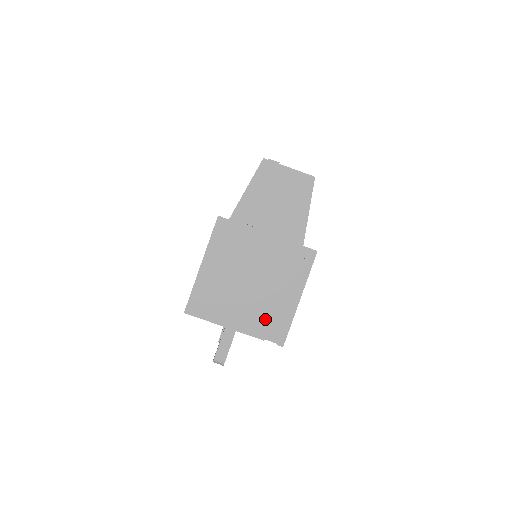
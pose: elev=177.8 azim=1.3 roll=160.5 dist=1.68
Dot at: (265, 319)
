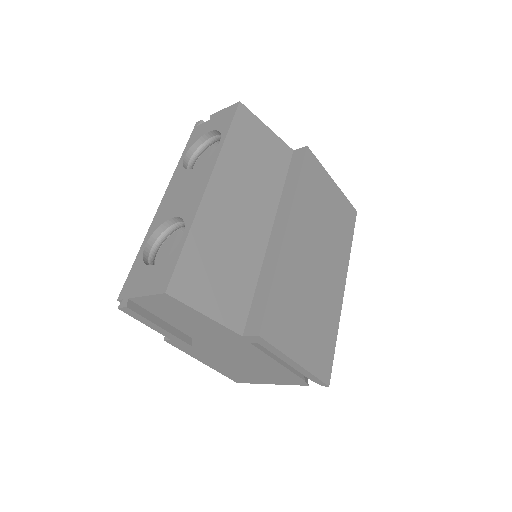
Dot at: (290, 377)
